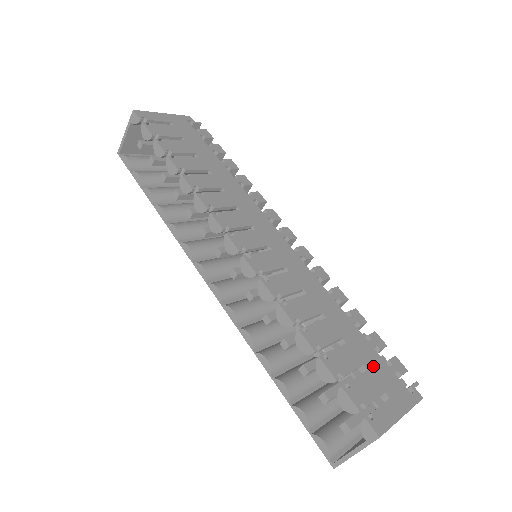
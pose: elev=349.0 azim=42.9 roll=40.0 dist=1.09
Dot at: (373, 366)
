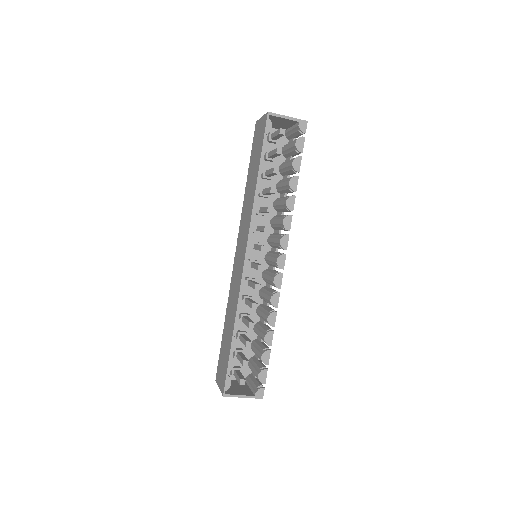
Dot at: occluded
